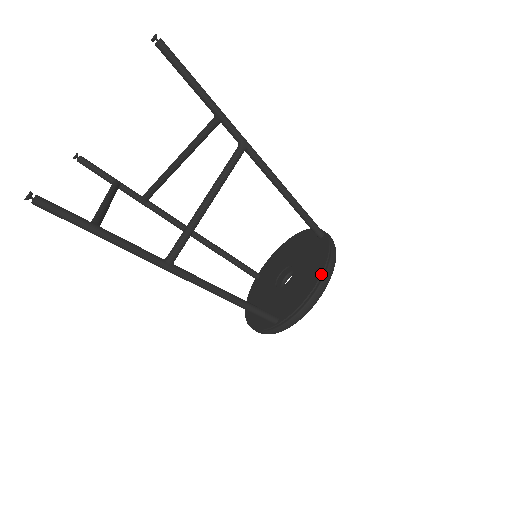
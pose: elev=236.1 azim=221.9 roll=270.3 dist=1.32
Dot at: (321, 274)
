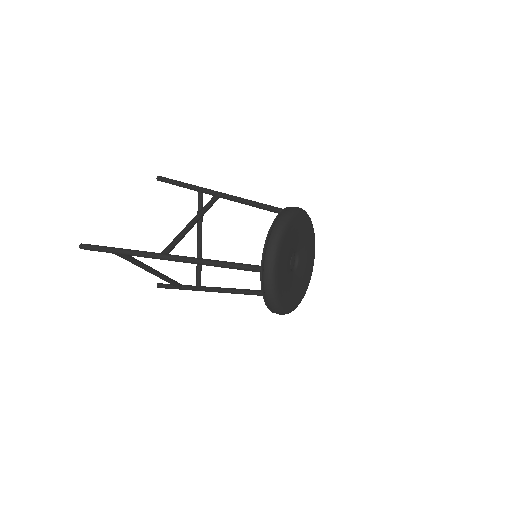
Dot at: (277, 215)
